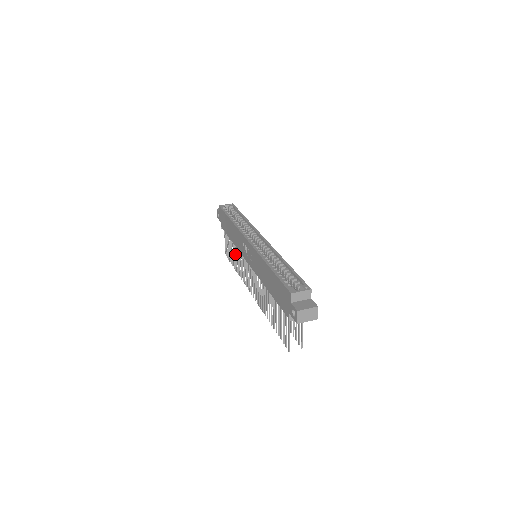
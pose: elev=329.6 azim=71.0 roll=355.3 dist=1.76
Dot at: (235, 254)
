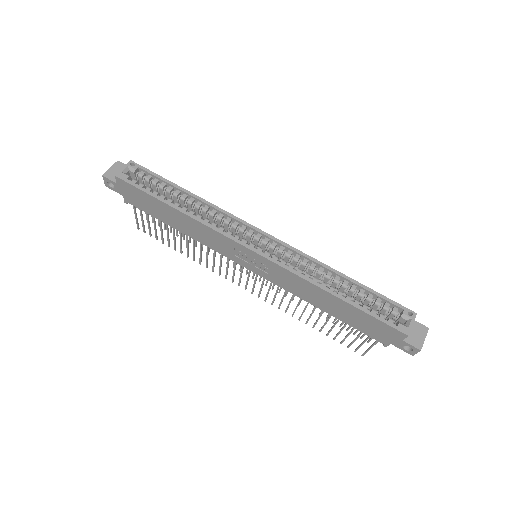
Dot at: occluded
